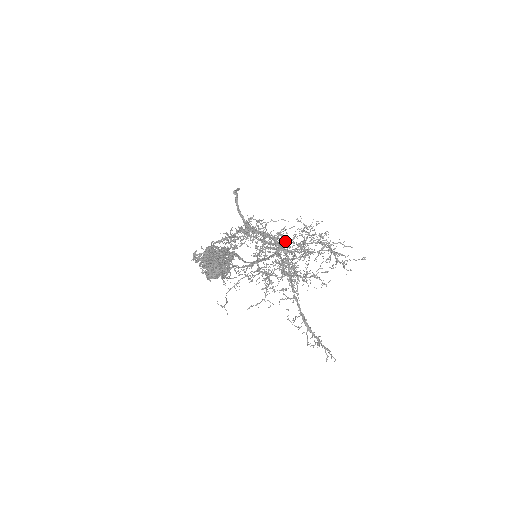
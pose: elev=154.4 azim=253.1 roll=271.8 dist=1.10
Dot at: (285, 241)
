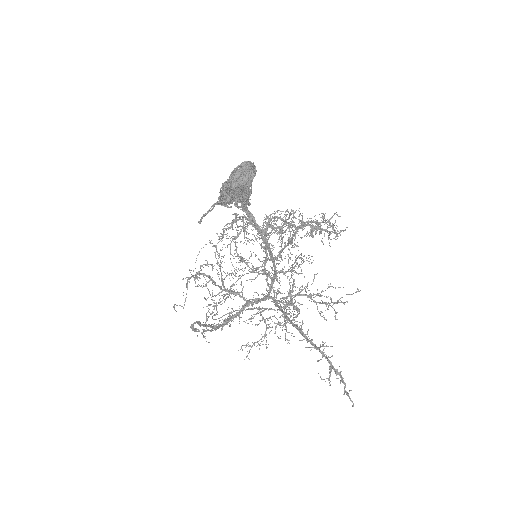
Dot at: (281, 259)
